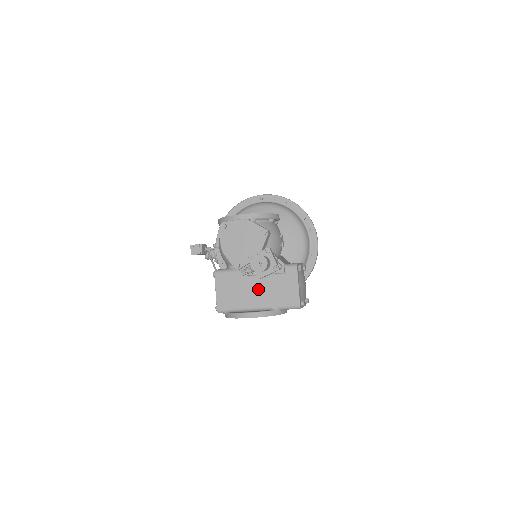
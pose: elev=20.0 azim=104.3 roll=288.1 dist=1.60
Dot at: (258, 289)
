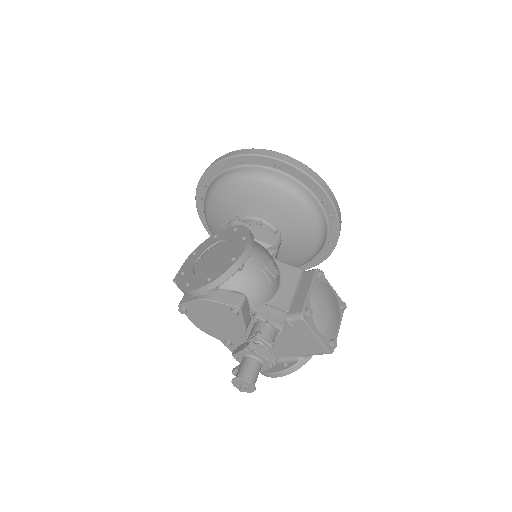
Dot at: occluded
